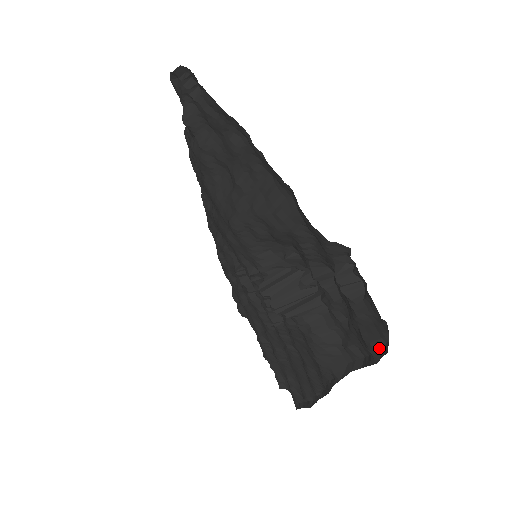
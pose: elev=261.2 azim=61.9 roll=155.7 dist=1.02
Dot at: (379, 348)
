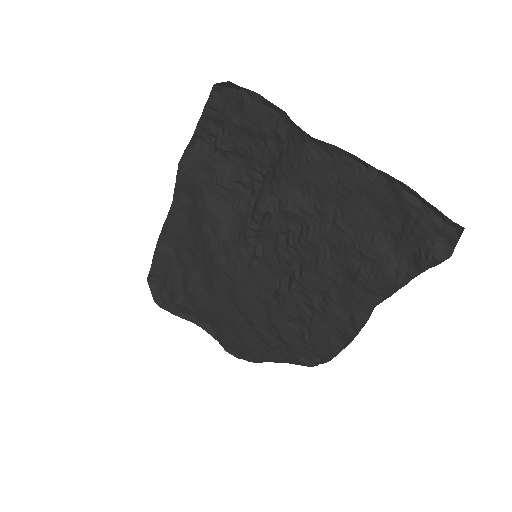
Dot at: (242, 94)
